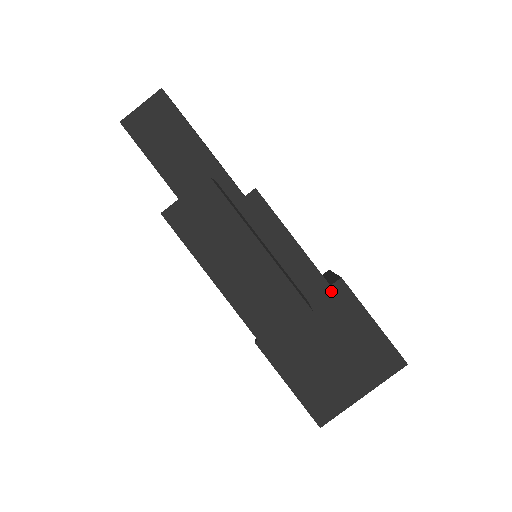
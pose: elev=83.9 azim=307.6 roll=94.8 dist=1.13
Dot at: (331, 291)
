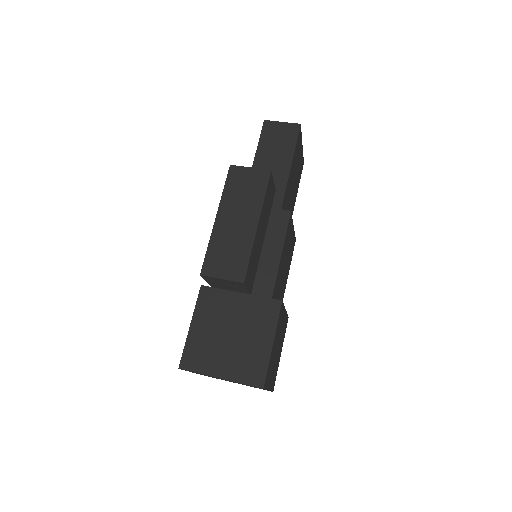
Dot at: (269, 302)
